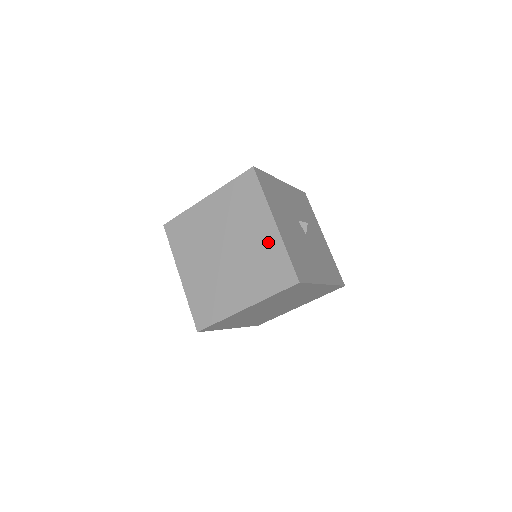
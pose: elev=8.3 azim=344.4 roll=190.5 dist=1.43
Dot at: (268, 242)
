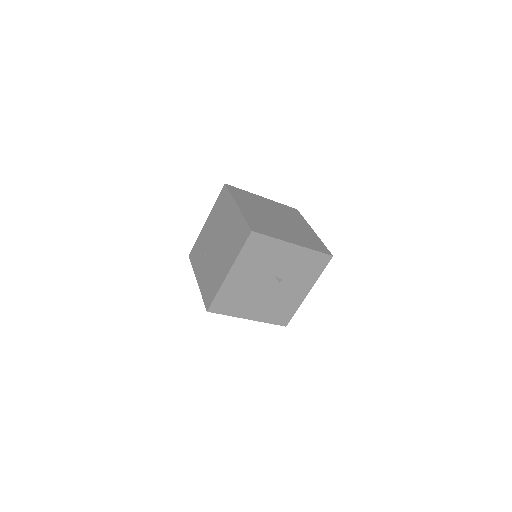
Dot at: (220, 275)
